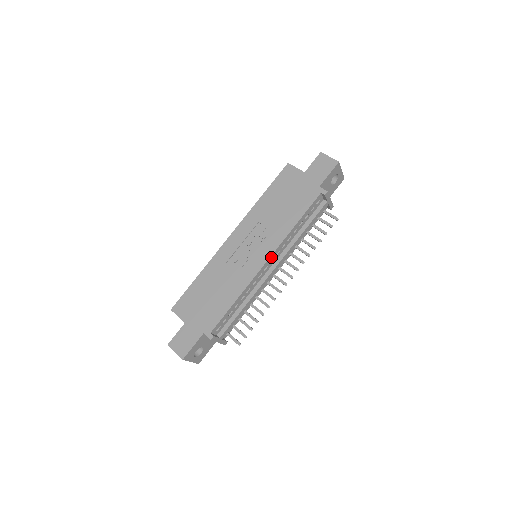
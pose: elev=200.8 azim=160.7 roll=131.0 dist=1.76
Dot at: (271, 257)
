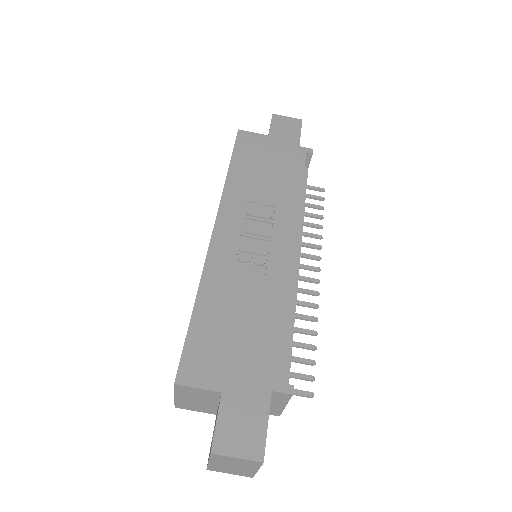
Dot at: (297, 239)
